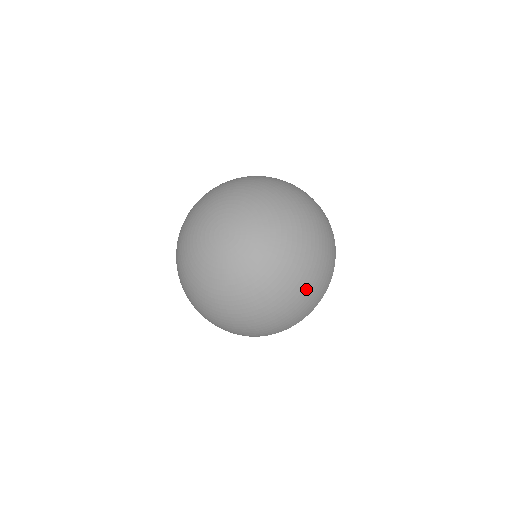
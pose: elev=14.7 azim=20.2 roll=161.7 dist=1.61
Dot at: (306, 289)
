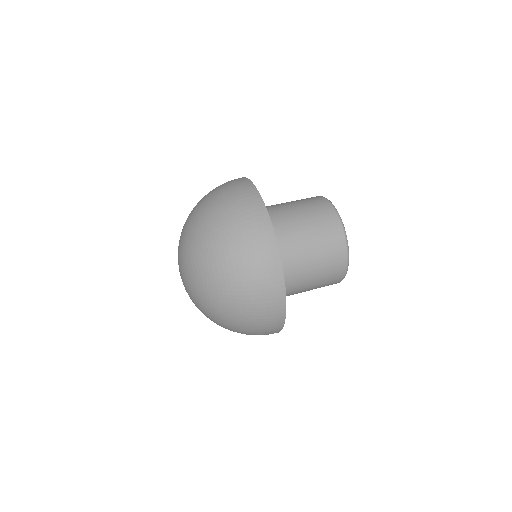
Dot at: occluded
